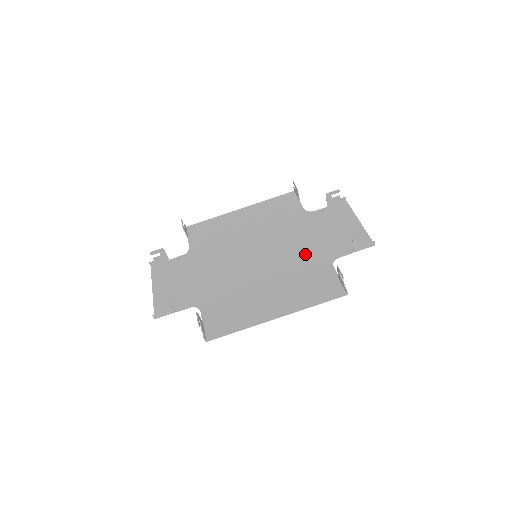
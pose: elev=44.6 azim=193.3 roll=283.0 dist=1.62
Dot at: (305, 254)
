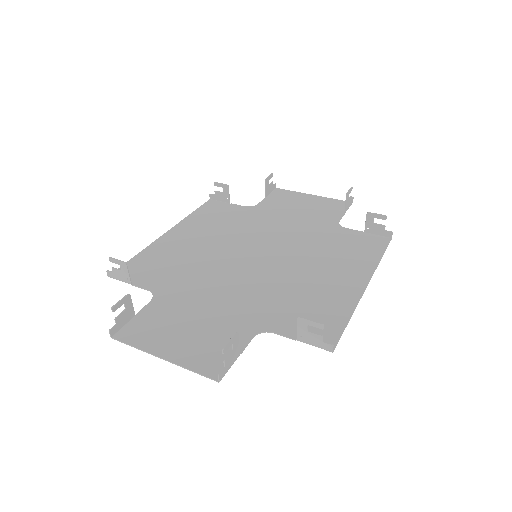
Dot at: (305, 232)
